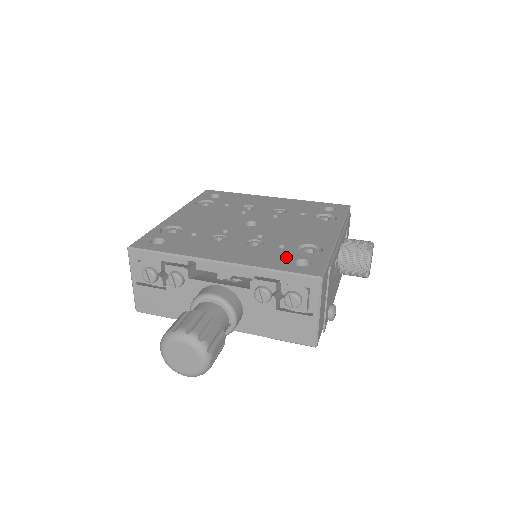
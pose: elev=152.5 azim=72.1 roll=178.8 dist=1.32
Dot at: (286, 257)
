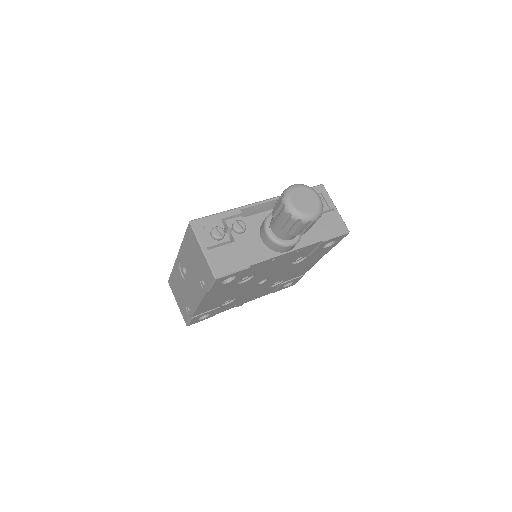
Dot at: occluded
